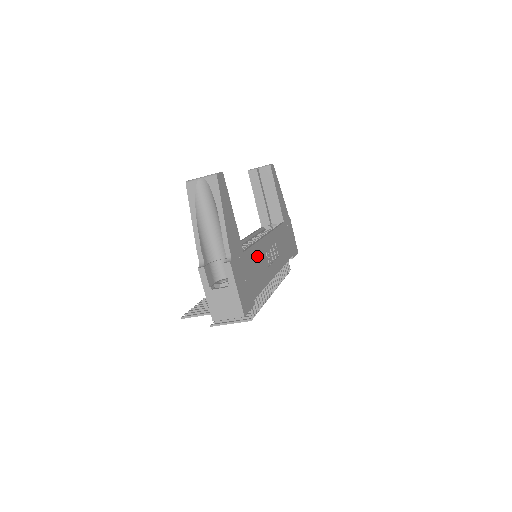
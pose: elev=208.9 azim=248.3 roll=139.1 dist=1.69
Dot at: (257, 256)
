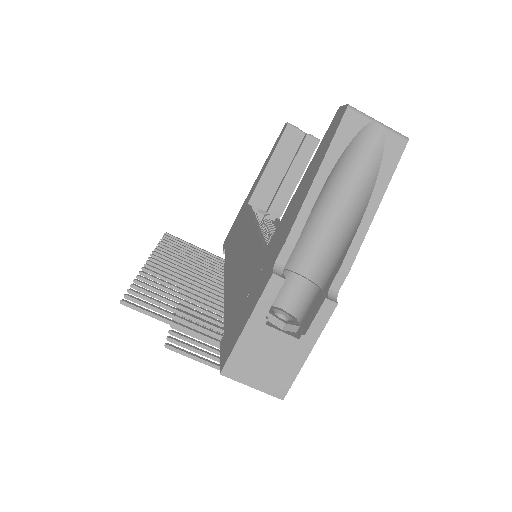
Dot at: occluded
